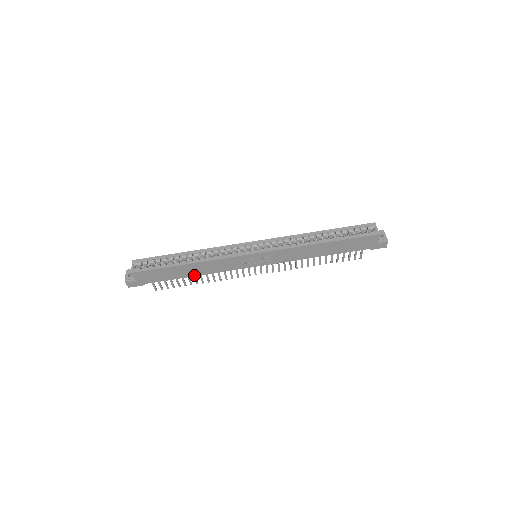
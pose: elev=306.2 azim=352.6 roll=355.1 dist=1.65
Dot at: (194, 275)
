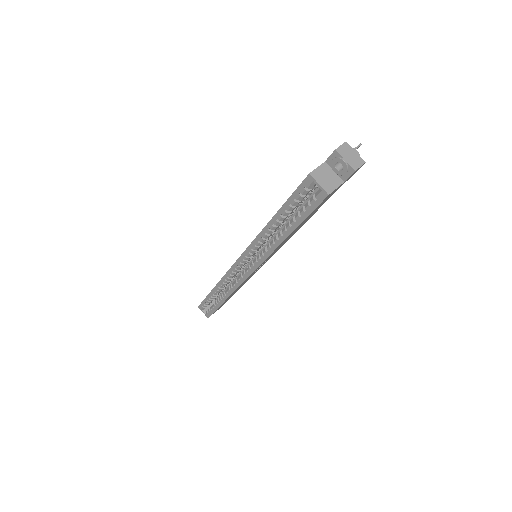
Dot at: (240, 287)
